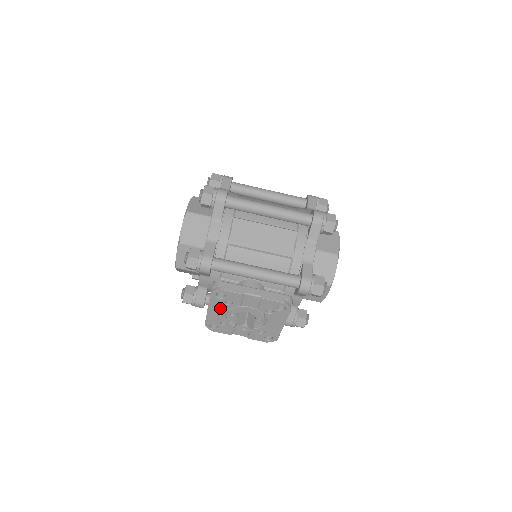
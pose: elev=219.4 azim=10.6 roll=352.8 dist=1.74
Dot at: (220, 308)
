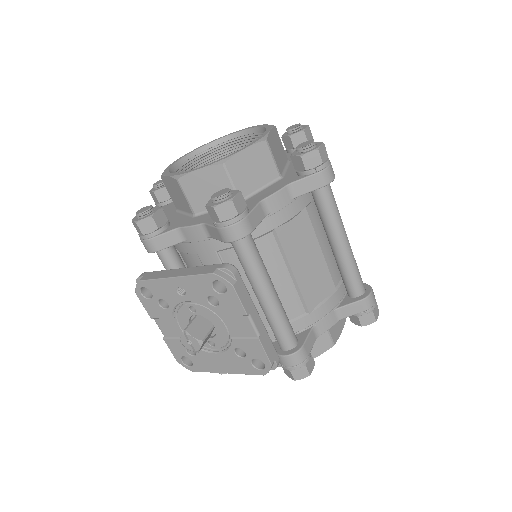
Dot at: (192, 292)
